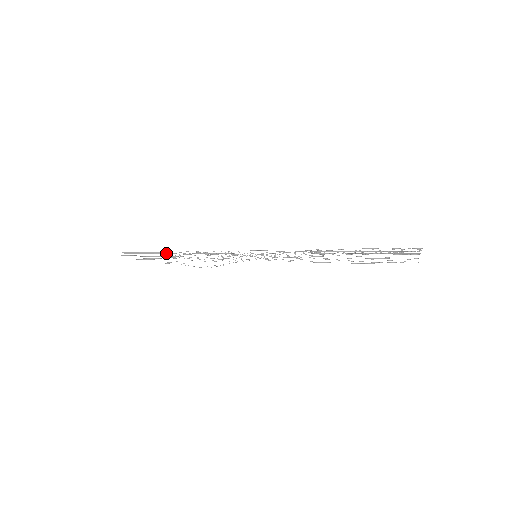
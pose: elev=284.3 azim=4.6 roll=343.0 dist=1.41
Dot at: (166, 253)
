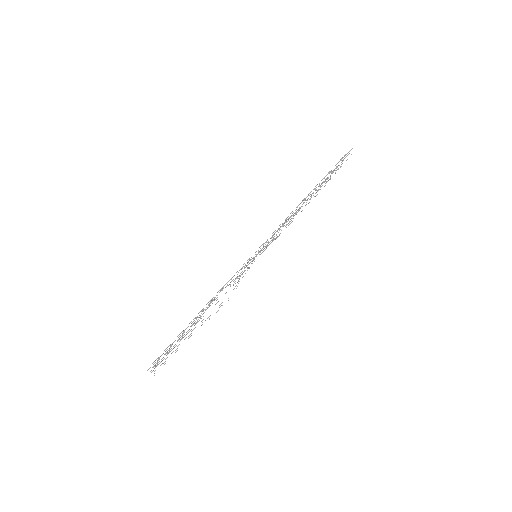
Dot at: occluded
